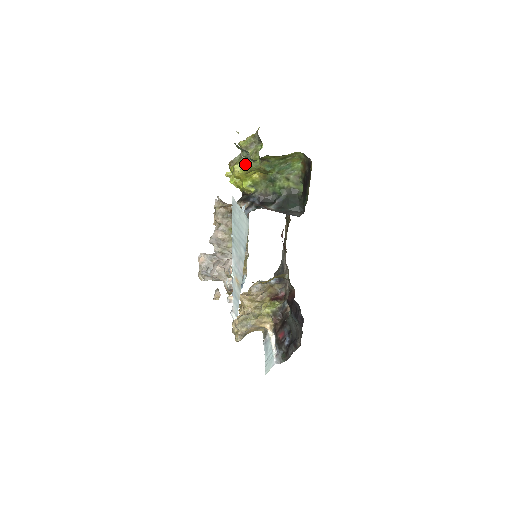
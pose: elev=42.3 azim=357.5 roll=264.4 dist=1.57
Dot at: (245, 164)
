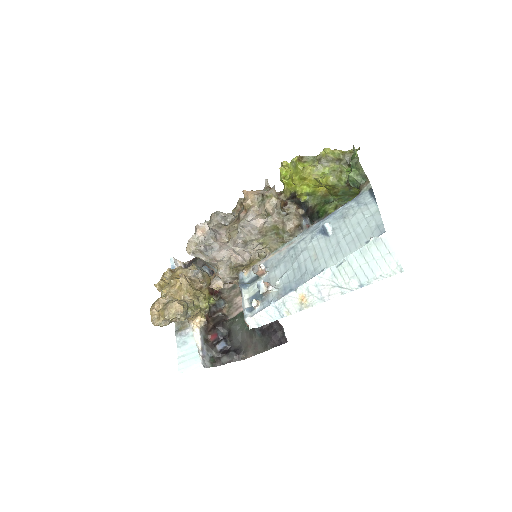
Dot at: (325, 174)
